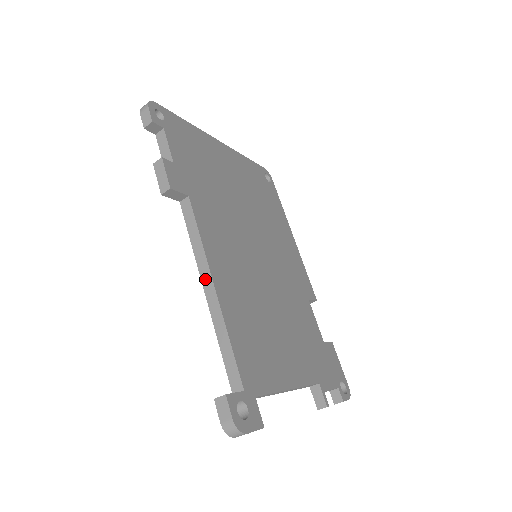
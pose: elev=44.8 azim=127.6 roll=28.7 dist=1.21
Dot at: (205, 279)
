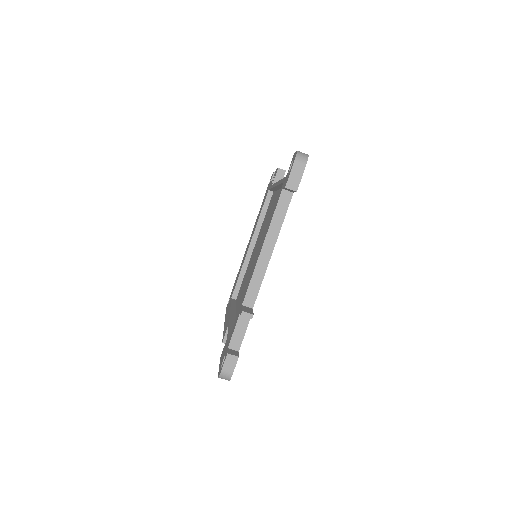
Dot at: occluded
